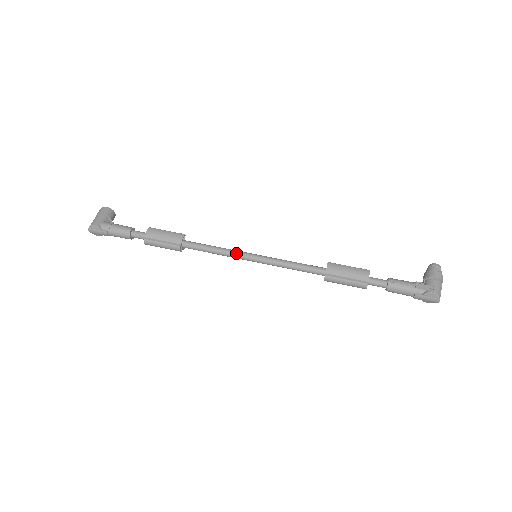
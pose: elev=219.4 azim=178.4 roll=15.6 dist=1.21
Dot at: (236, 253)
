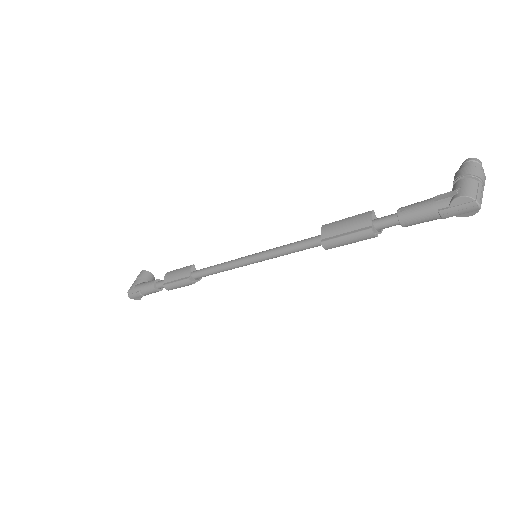
Dot at: (235, 261)
